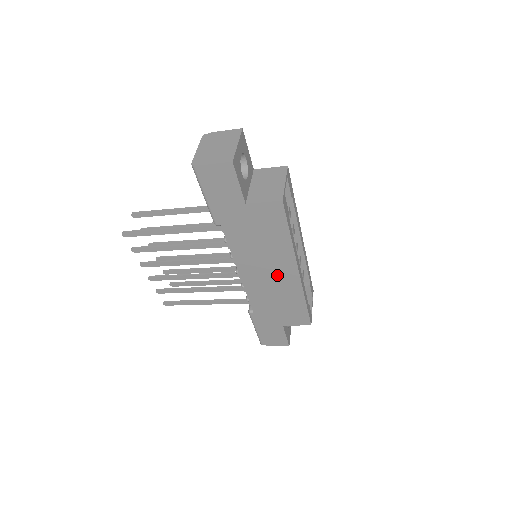
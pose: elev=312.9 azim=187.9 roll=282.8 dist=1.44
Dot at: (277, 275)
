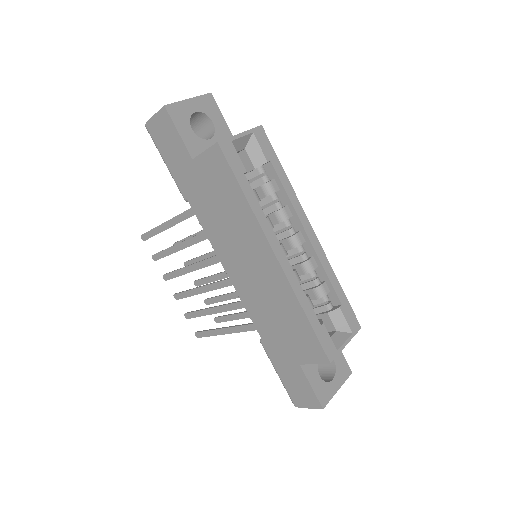
Dot at: (258, 267)
